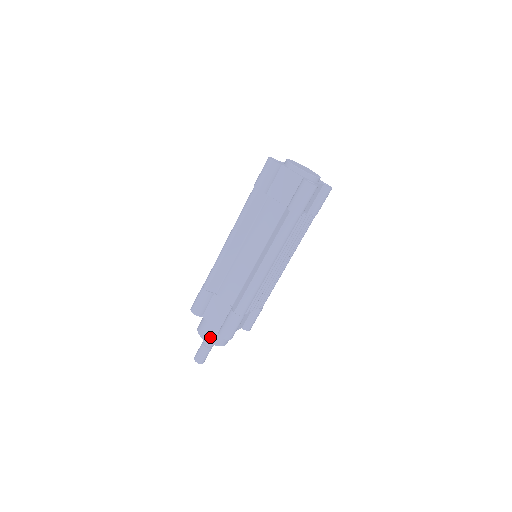
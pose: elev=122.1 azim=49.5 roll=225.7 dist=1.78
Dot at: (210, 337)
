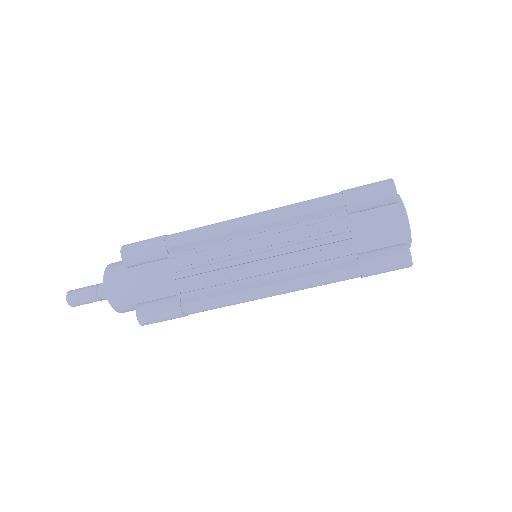
Dot at: (117, 263)
